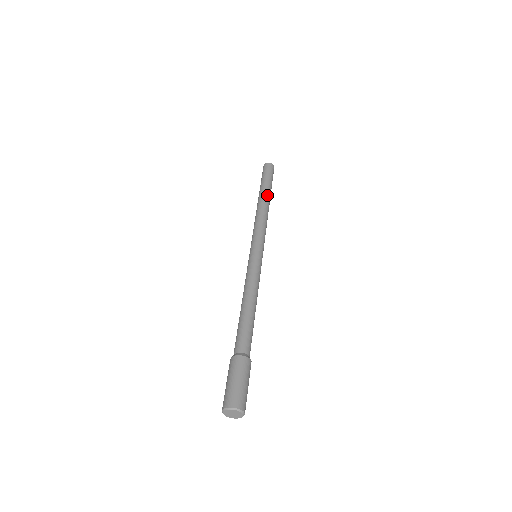
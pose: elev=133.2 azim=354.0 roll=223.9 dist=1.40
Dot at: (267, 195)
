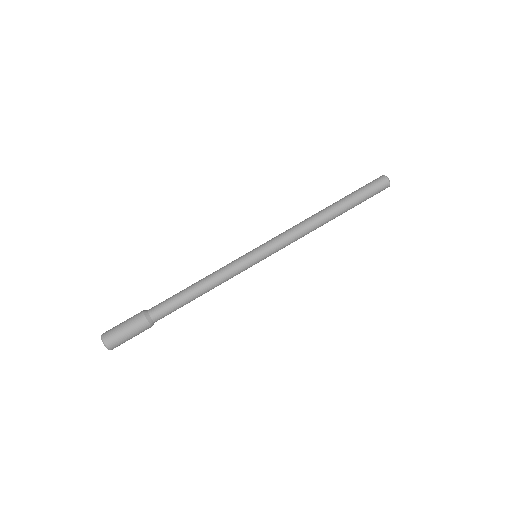
Dot at: (334, 207)
